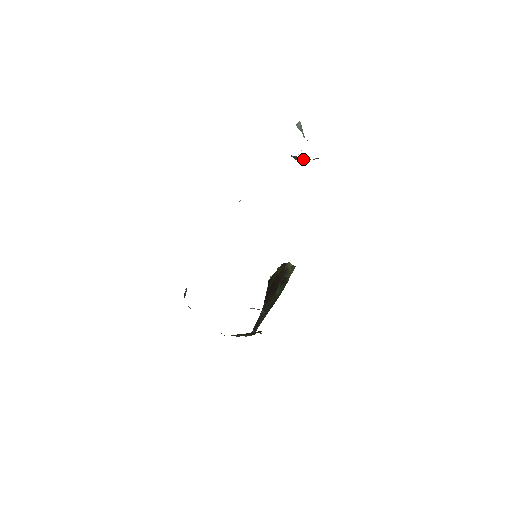
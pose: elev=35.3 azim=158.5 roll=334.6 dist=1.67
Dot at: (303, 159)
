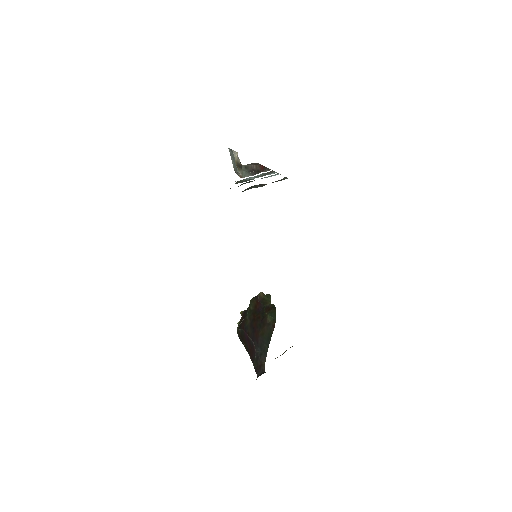
Dot at: (252, 174)
